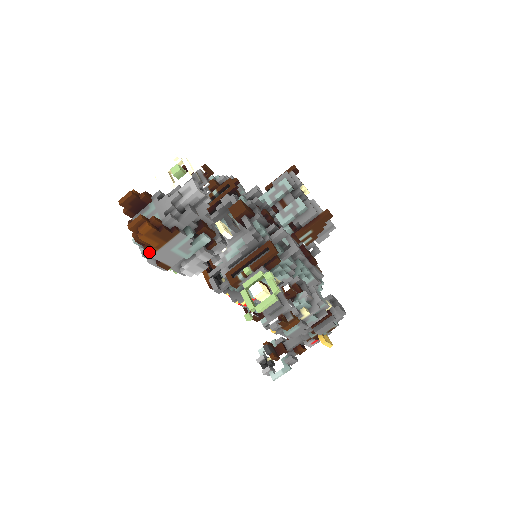
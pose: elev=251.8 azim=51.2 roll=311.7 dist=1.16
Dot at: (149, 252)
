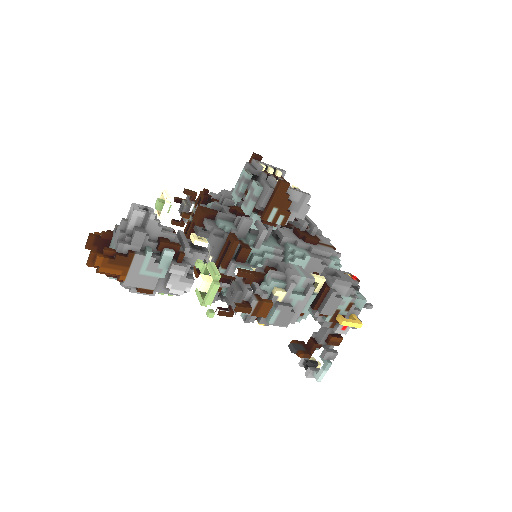
Dot at: (122, 282)
